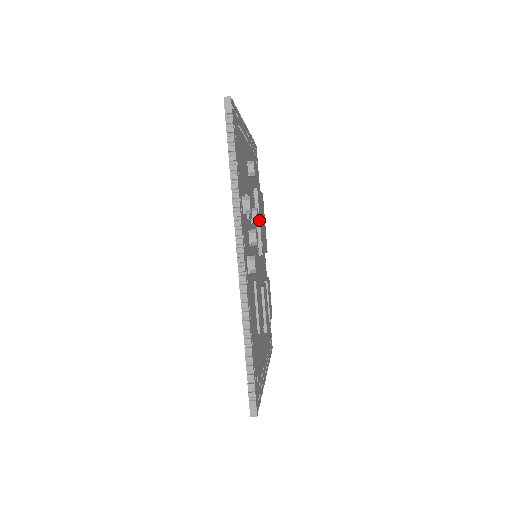
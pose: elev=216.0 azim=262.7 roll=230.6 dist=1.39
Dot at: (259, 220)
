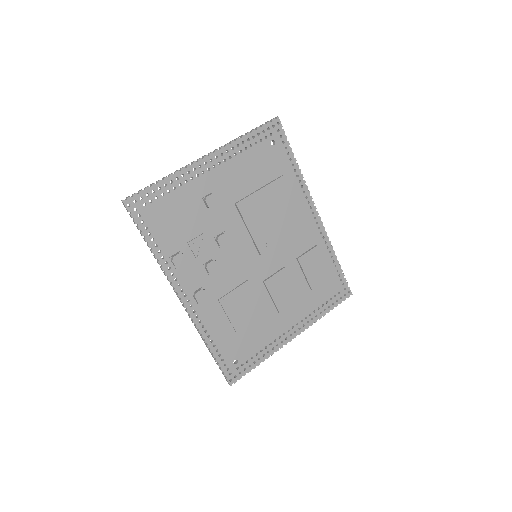
Dot at: (248, 229)
